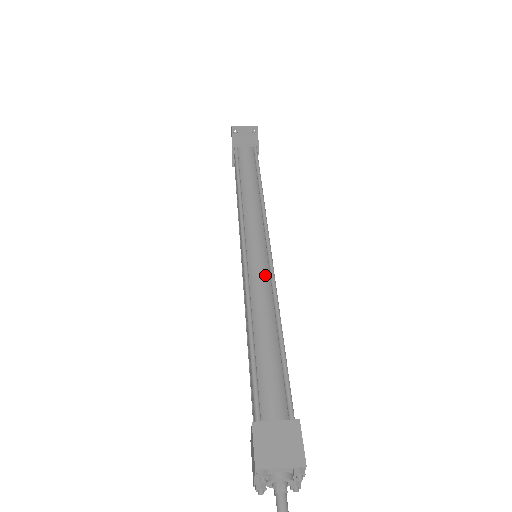
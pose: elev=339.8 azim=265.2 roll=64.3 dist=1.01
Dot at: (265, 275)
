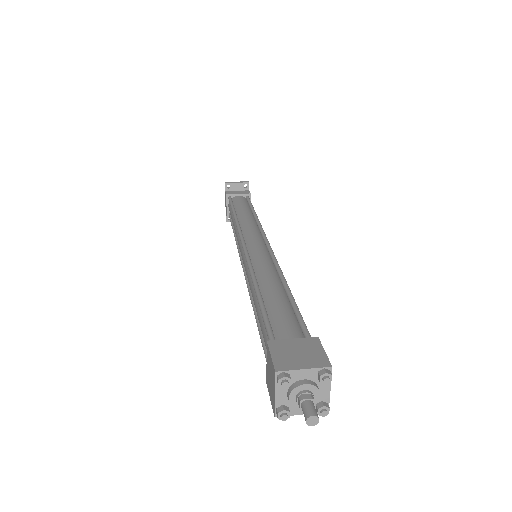
Dot at: (267, 258)
